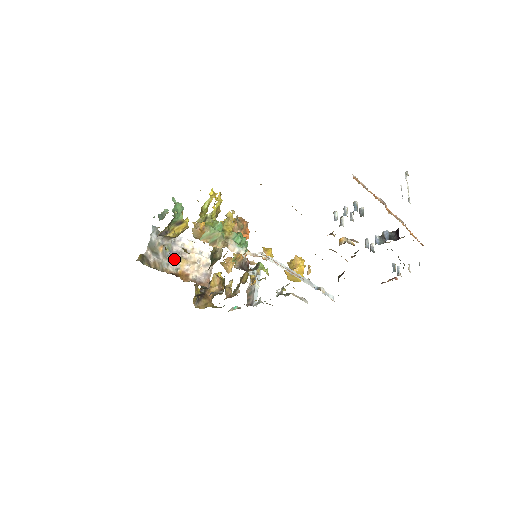
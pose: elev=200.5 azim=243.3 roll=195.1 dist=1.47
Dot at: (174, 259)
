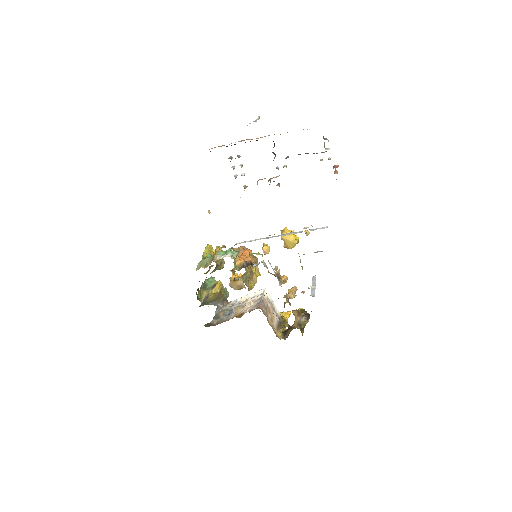
Dot at: (232, 312)
